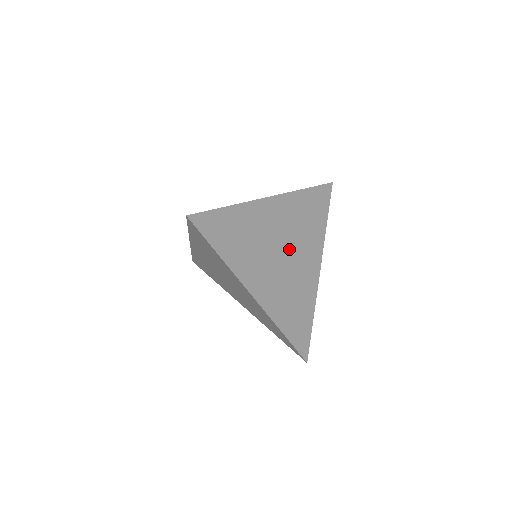
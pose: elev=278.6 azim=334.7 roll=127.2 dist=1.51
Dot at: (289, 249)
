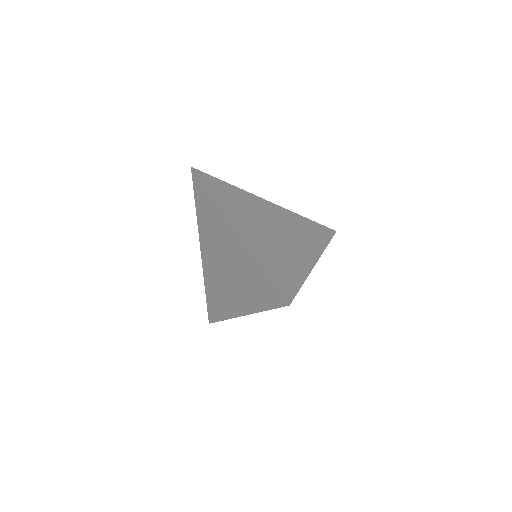
Dot at: (282, 232)
